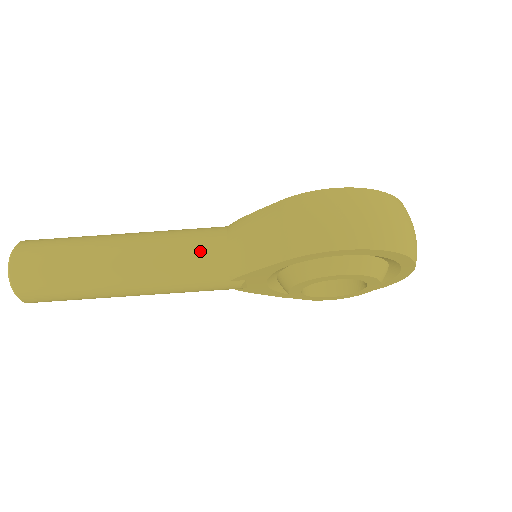
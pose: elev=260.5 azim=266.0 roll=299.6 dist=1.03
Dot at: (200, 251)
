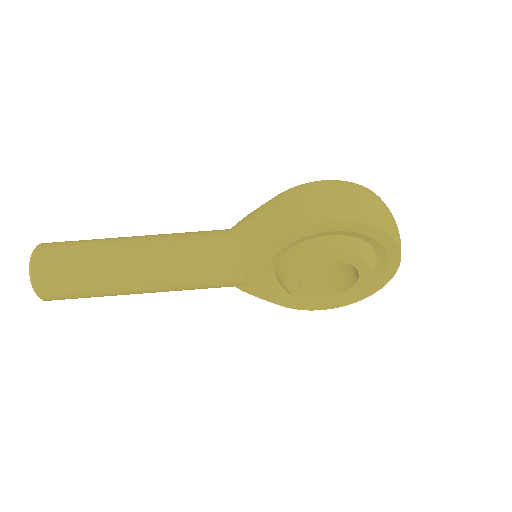
Dot at: (206, 243)
